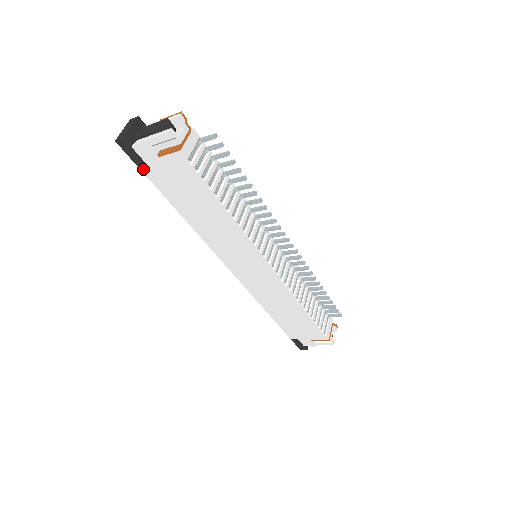
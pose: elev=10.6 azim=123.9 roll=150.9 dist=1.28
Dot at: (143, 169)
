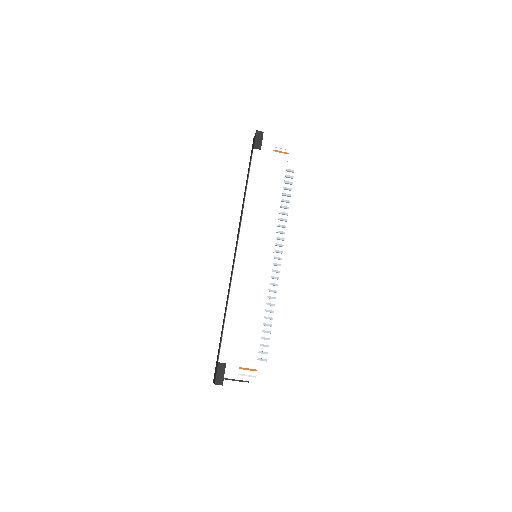
Dot at: (255, 152)
